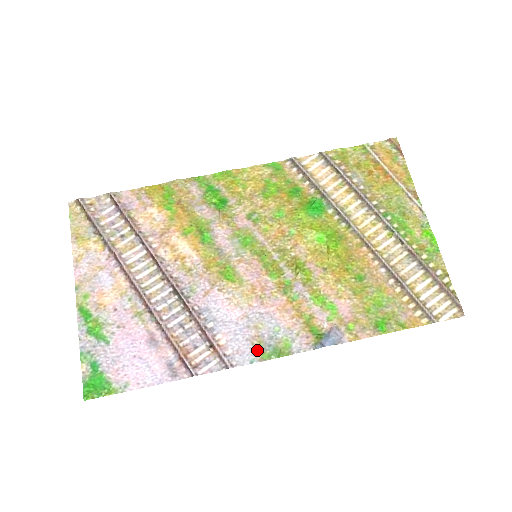
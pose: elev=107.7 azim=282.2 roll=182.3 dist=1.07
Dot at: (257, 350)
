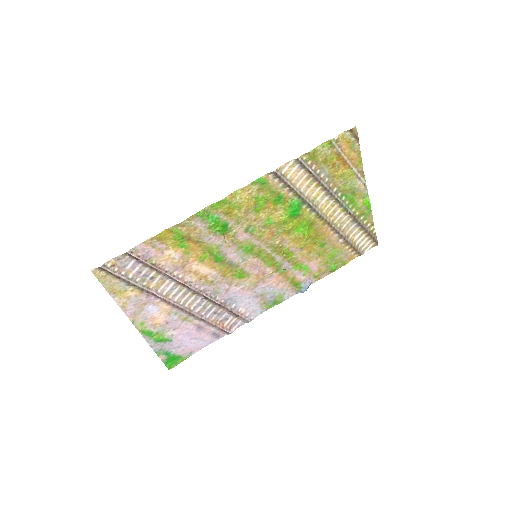
Dot at: (264, 306)
